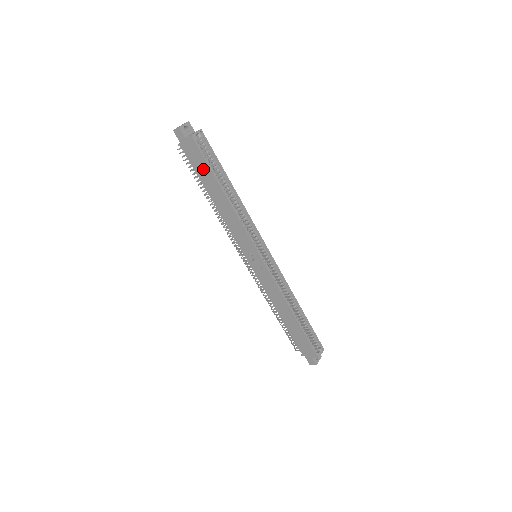
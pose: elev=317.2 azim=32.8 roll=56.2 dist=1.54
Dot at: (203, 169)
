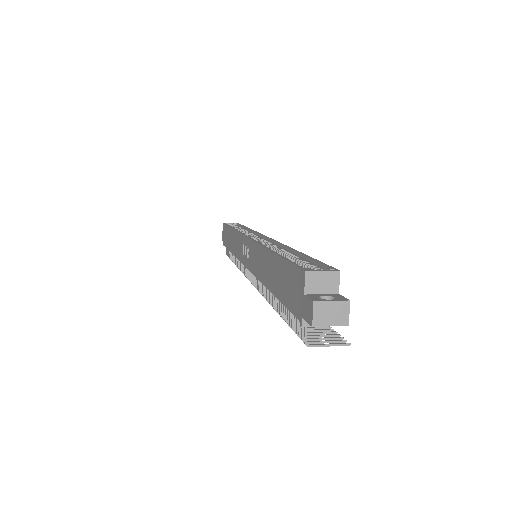
Dot at: (227, 235)
